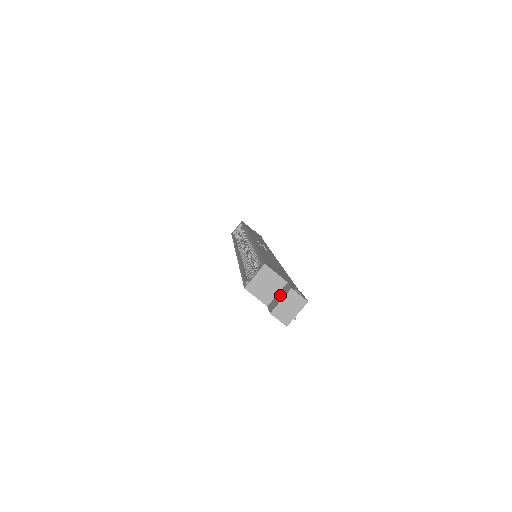
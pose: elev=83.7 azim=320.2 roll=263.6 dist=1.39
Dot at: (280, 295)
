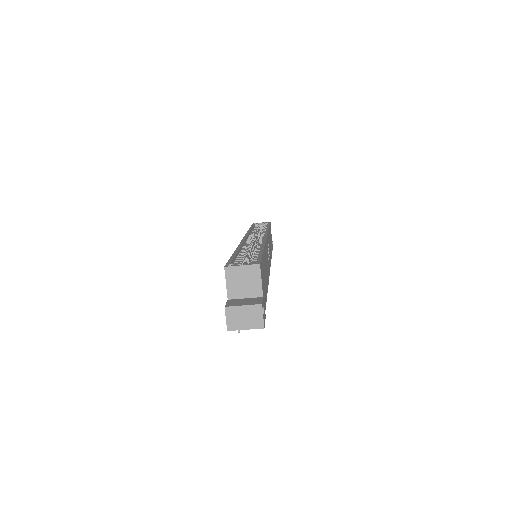
Dot at: (247, 301)
